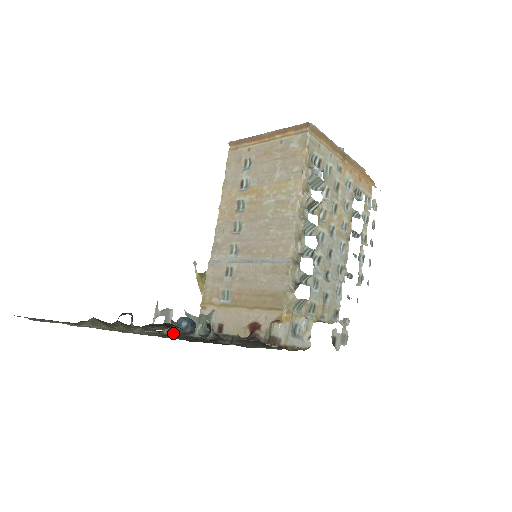
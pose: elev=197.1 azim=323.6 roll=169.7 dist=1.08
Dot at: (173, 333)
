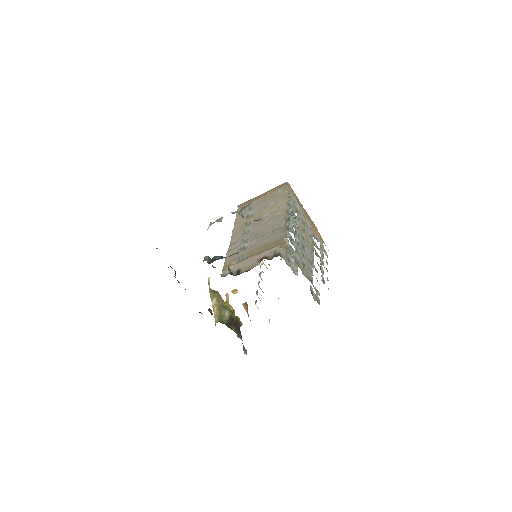
Dot at: (210, 263)
